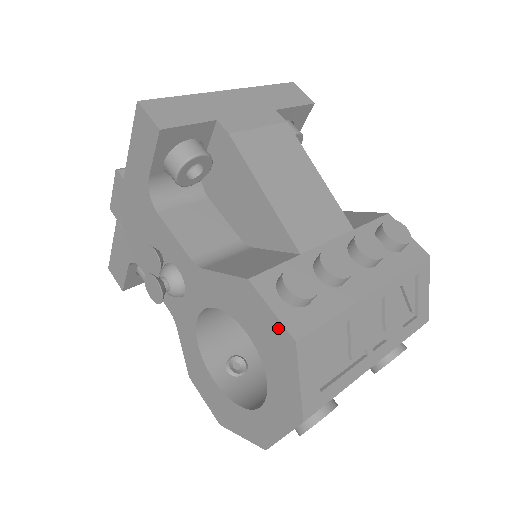
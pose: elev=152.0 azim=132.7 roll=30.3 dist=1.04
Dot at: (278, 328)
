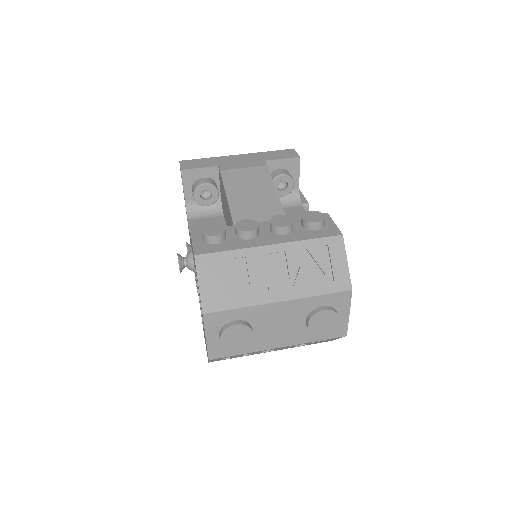
Dot at: occluded
